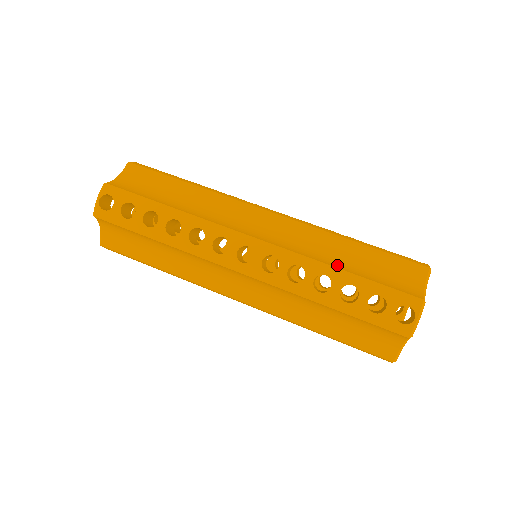
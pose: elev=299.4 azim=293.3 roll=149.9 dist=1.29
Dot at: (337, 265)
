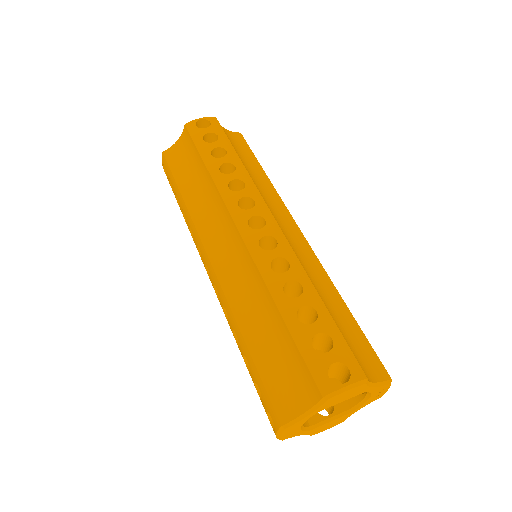
Dot at: (248, 330)
